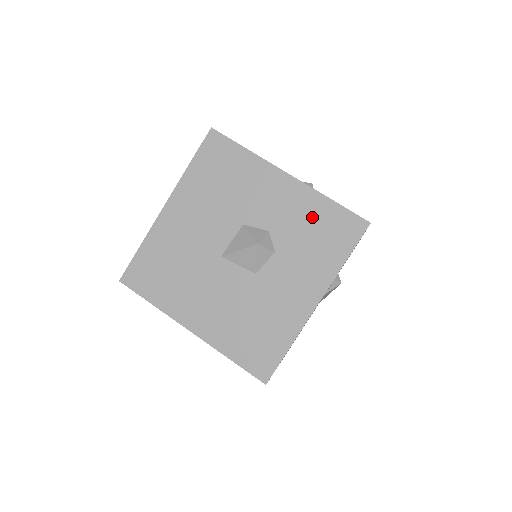
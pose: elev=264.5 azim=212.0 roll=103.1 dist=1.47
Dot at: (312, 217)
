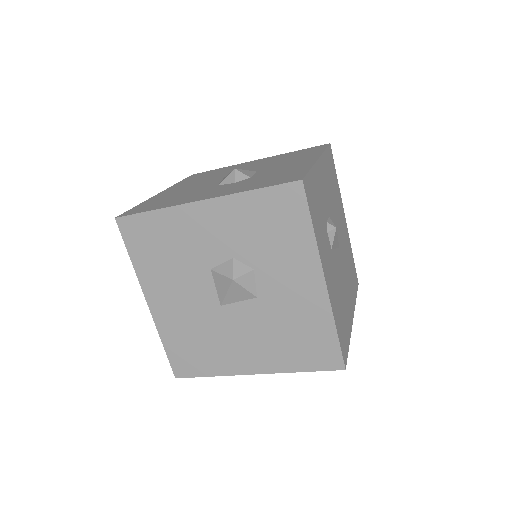
Dot at: (253, 218)
